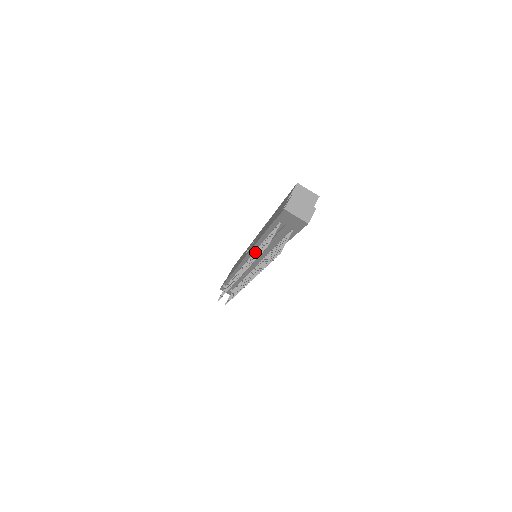
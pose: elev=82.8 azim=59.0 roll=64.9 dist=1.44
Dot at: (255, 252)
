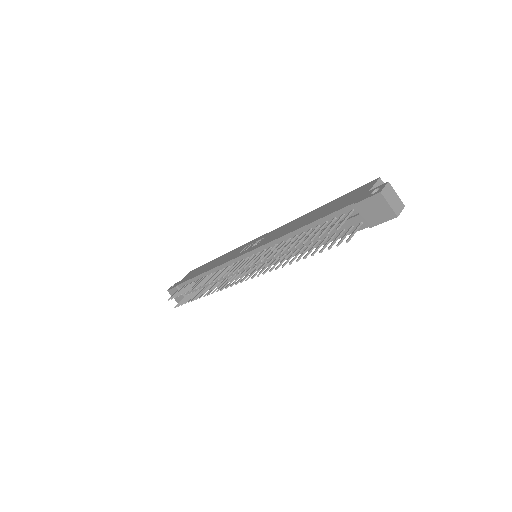
Dot at: (280, 244)
